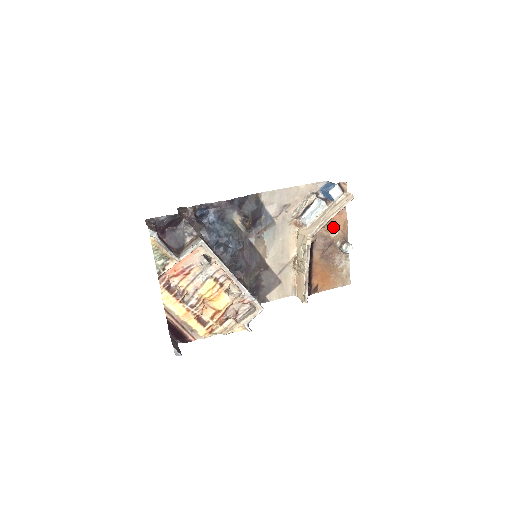
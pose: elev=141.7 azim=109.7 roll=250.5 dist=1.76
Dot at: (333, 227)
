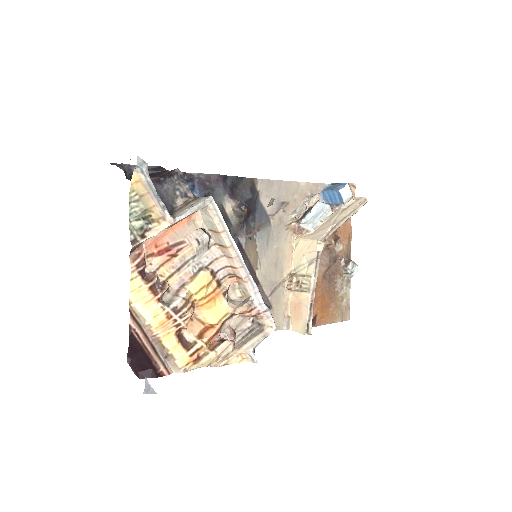
Dot at: (338, 239)
